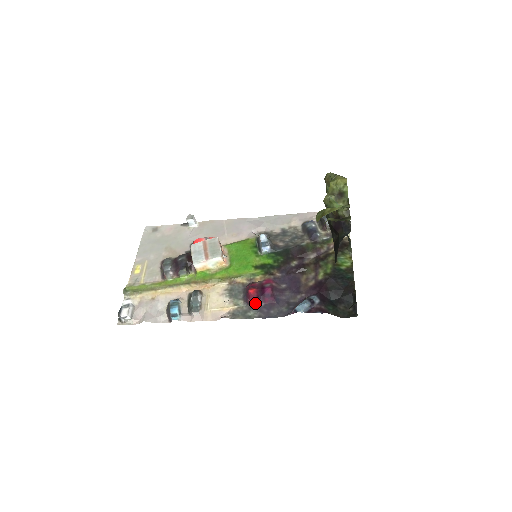
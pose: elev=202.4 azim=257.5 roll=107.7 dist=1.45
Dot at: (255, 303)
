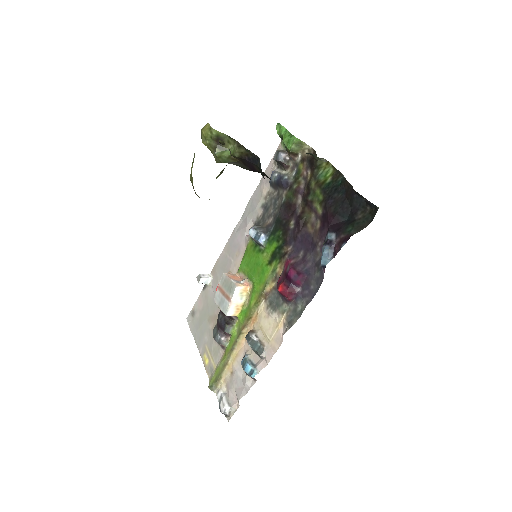
Dot at: (293, 295)
